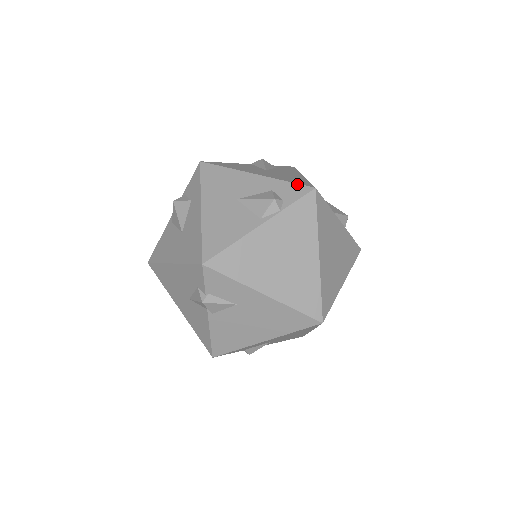
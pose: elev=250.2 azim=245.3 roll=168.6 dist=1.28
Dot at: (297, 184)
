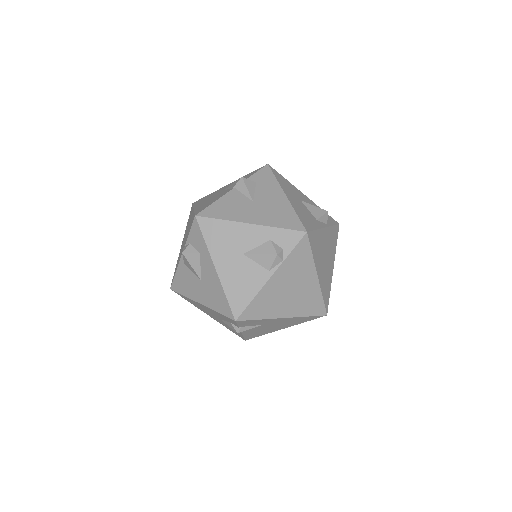
Dot at: (290, 230)
